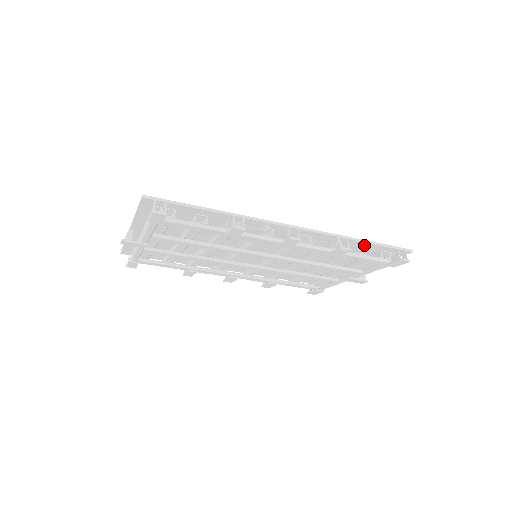
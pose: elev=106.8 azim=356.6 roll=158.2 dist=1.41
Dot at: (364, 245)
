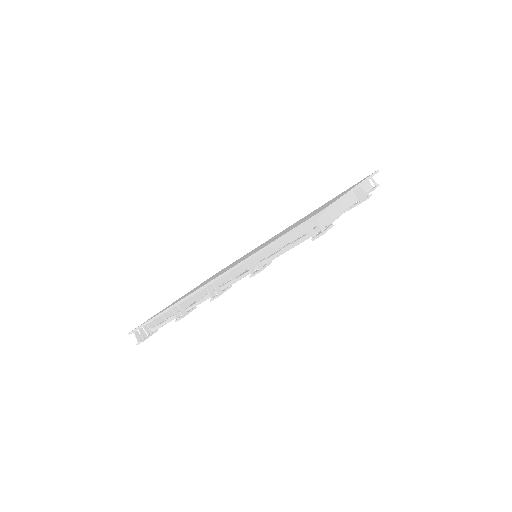
Dot at: occluded
